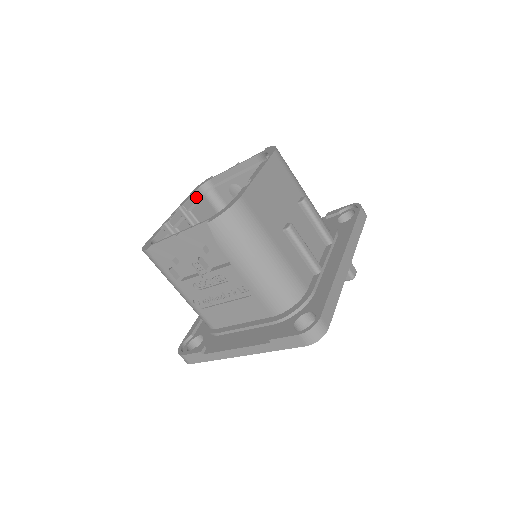
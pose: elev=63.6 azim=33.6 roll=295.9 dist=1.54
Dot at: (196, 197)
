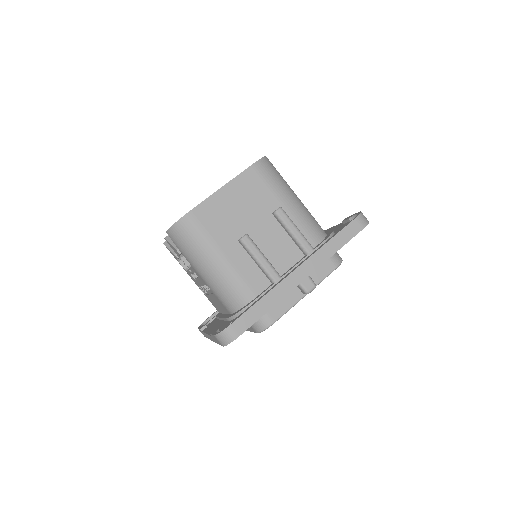
Dot at: occluded
